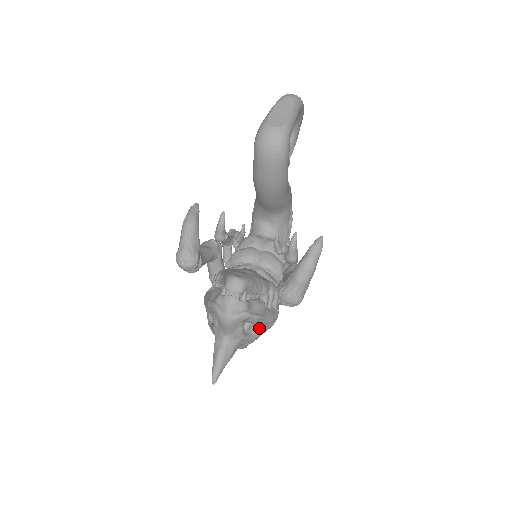
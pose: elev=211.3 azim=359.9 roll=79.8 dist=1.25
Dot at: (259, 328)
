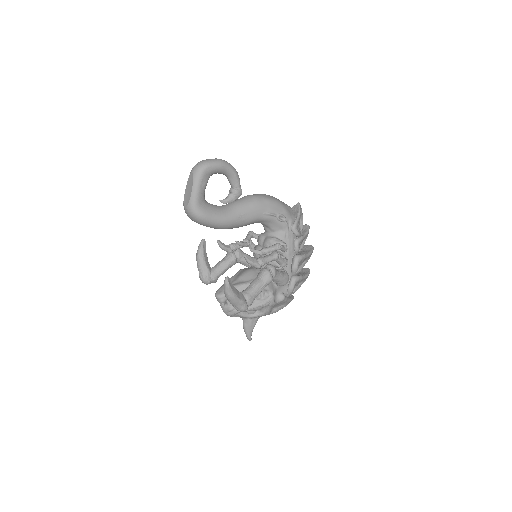
Dot at: (261, 309)
